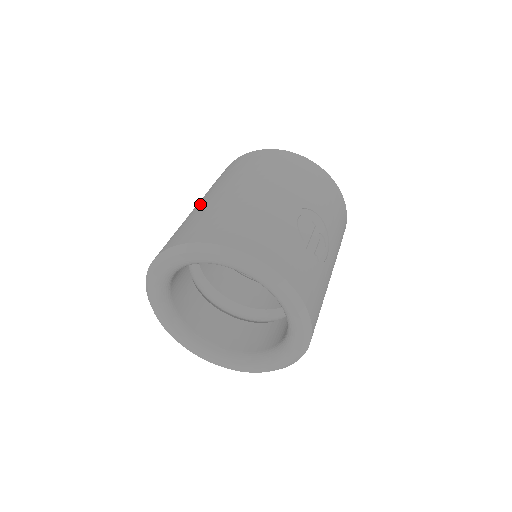
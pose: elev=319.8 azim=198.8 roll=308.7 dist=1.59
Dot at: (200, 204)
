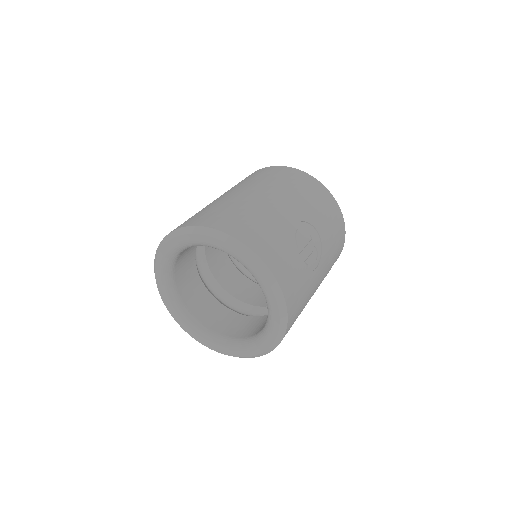
Dot at: (217, 199)
